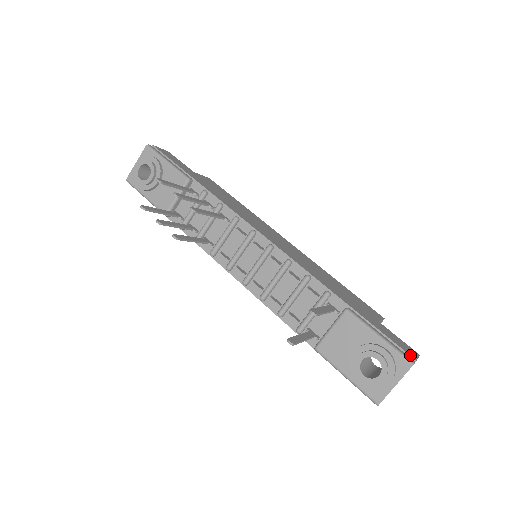
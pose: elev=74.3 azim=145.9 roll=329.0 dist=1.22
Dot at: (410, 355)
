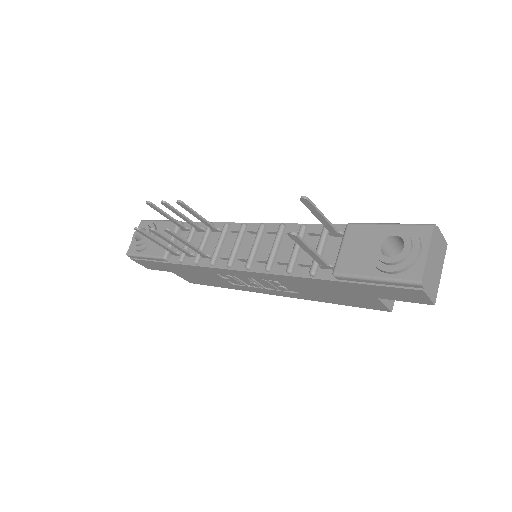
Dot at: occluded
